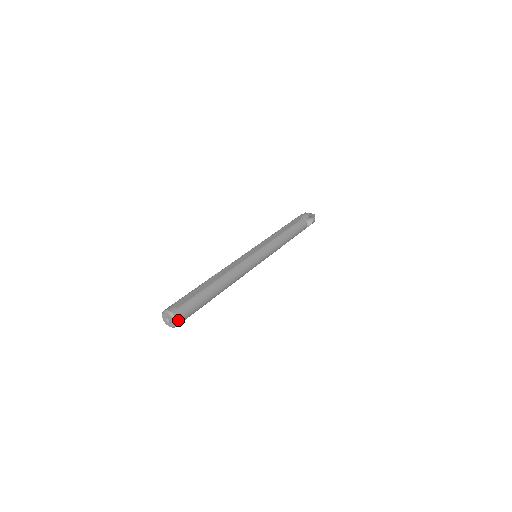
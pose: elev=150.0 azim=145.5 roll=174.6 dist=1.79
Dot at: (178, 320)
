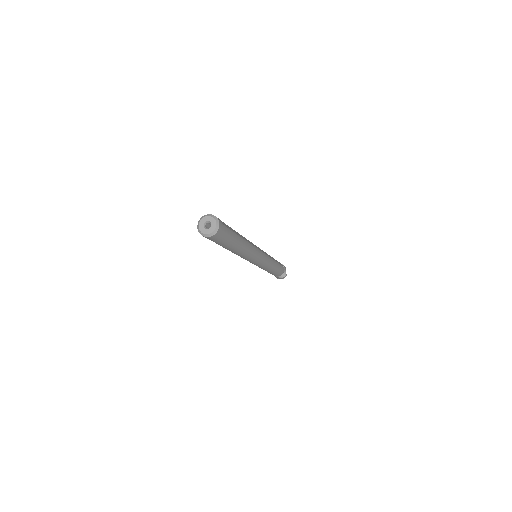
Dot at: (217, 233)
